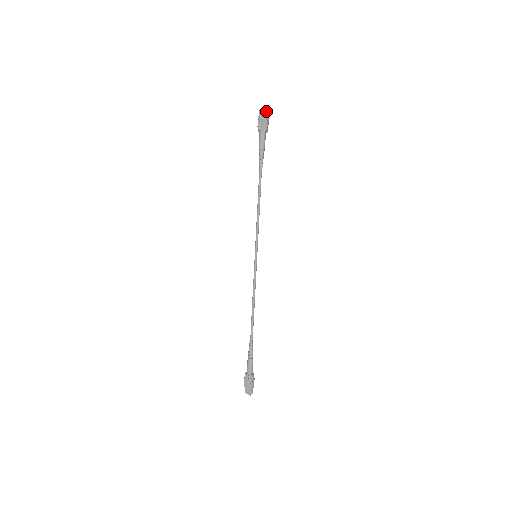
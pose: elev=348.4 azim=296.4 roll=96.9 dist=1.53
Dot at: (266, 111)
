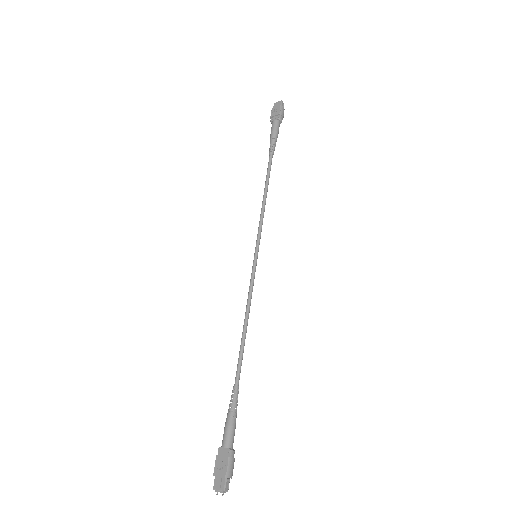
Dot at: (281, 101)
